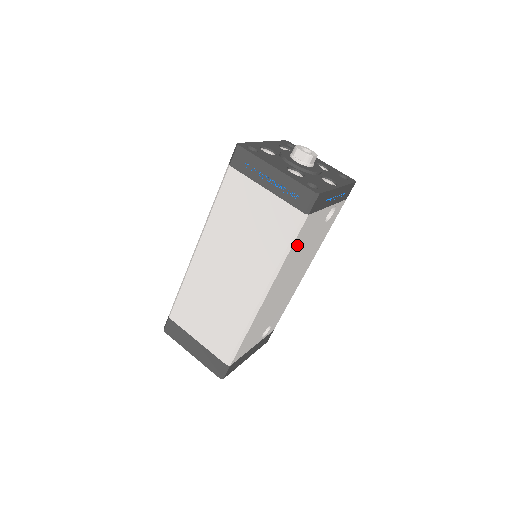
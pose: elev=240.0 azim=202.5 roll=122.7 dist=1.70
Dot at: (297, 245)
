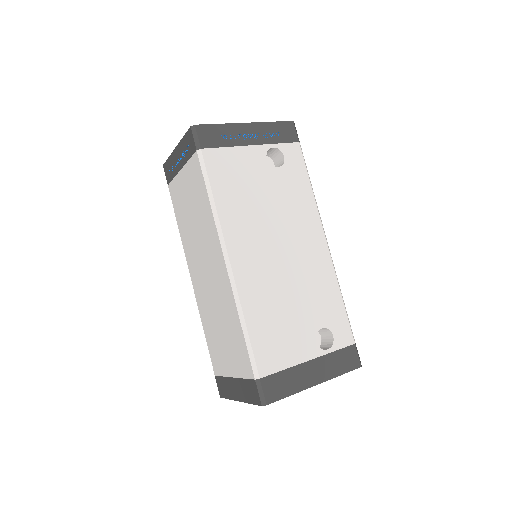
Dot at: (227, 189)
